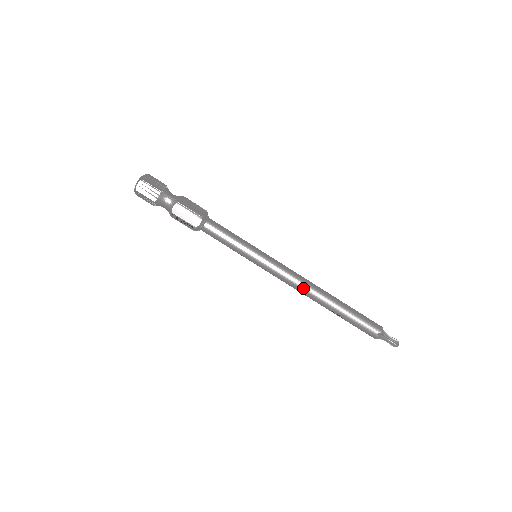
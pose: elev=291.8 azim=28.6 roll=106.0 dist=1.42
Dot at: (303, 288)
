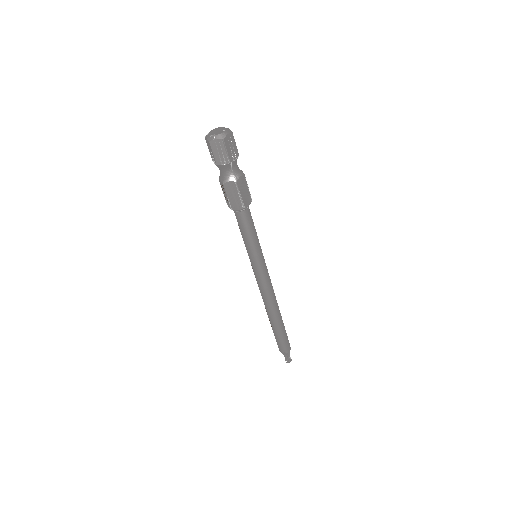
Dot at: (267, 300)
